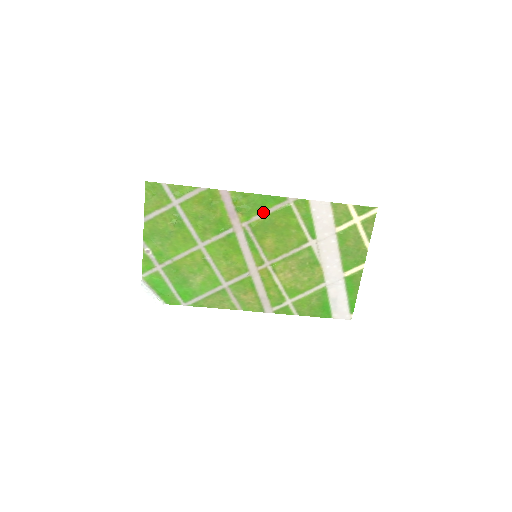
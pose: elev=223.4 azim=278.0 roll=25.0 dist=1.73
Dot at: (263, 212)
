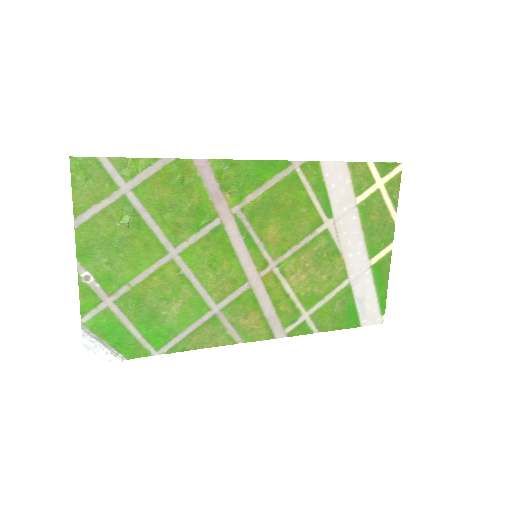
Dot at: (260, 187)
